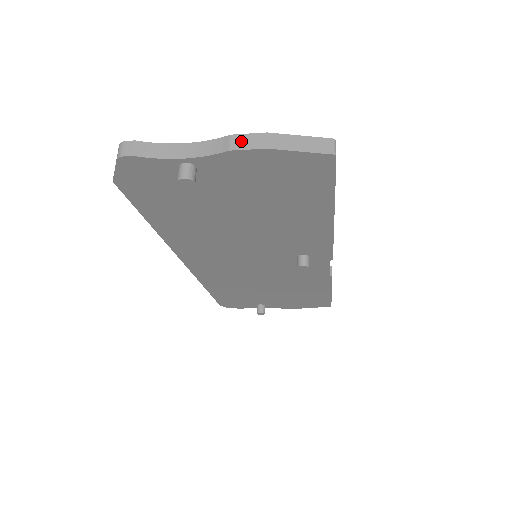
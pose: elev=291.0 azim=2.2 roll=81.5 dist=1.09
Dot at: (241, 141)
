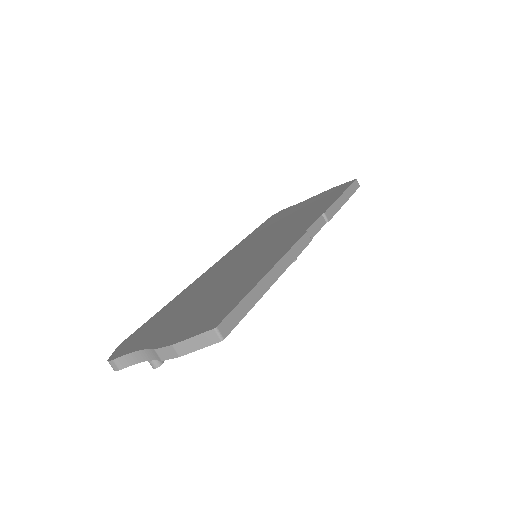
Dot at: (163, 354)
